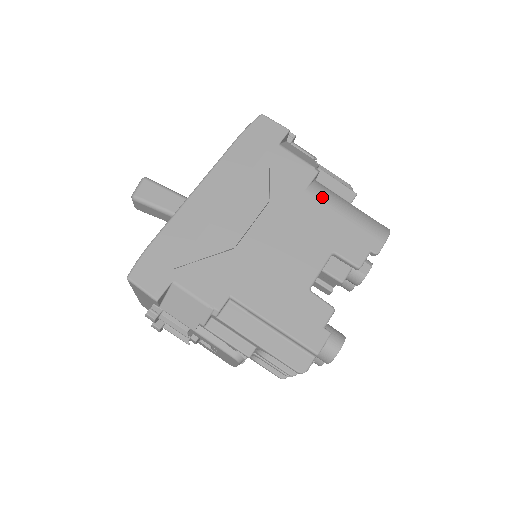
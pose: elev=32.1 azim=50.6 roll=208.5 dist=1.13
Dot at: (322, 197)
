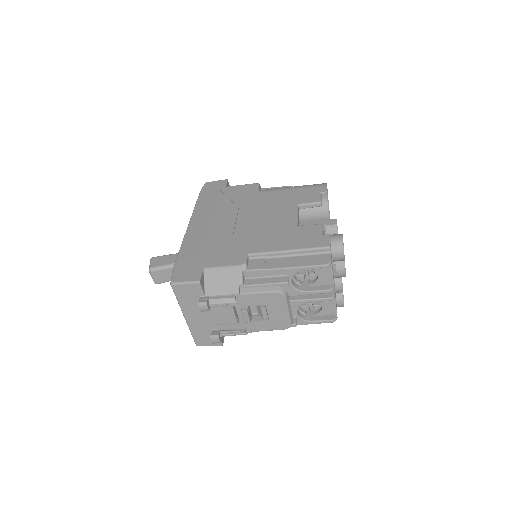
Dot at: (270, 190)
